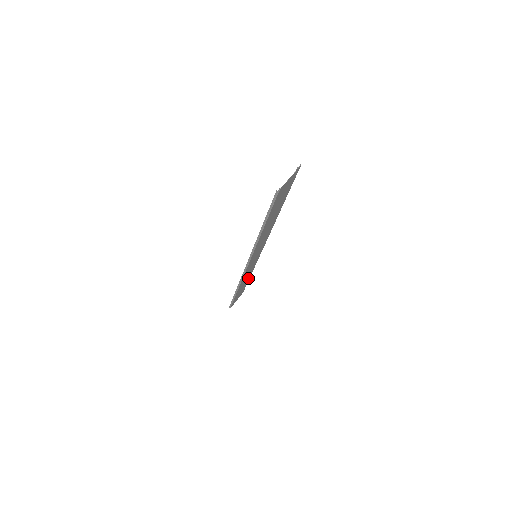
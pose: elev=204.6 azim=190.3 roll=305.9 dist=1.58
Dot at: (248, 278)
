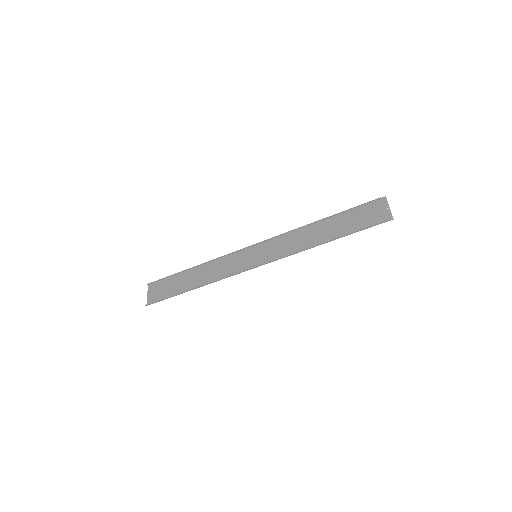
Dot at: (191, 272)
